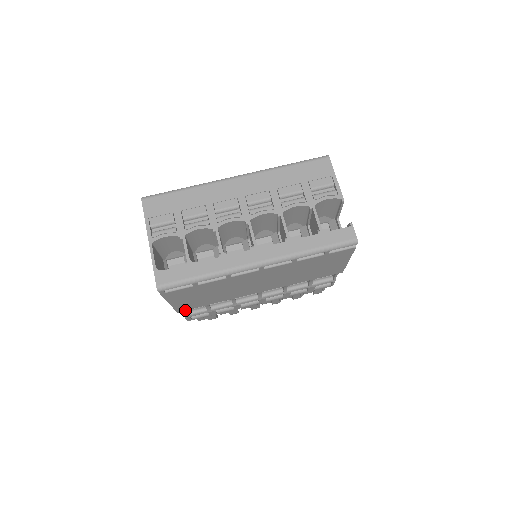
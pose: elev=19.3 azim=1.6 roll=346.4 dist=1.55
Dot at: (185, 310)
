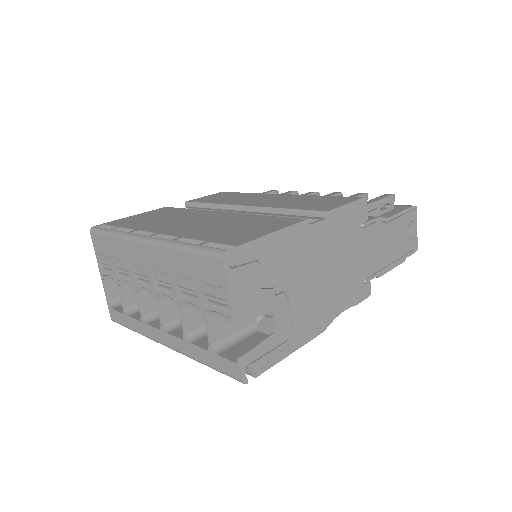
Dot at: occluded
